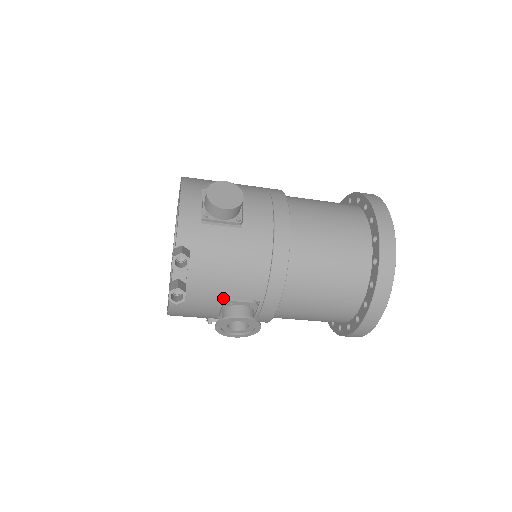
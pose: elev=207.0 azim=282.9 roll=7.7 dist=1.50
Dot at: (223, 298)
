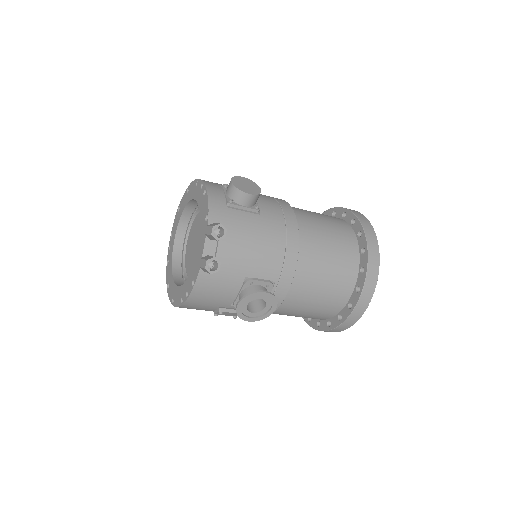
Dot at: (244, 277)
